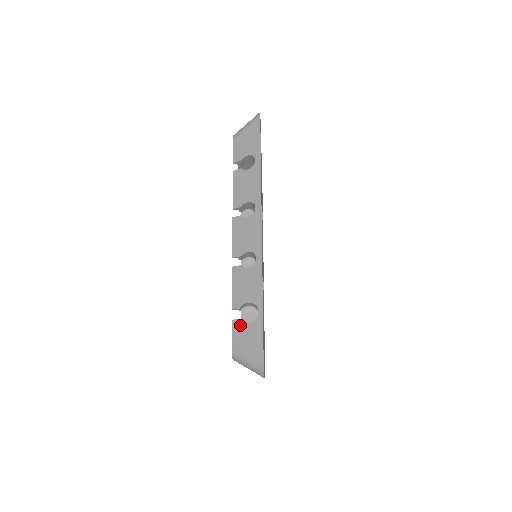
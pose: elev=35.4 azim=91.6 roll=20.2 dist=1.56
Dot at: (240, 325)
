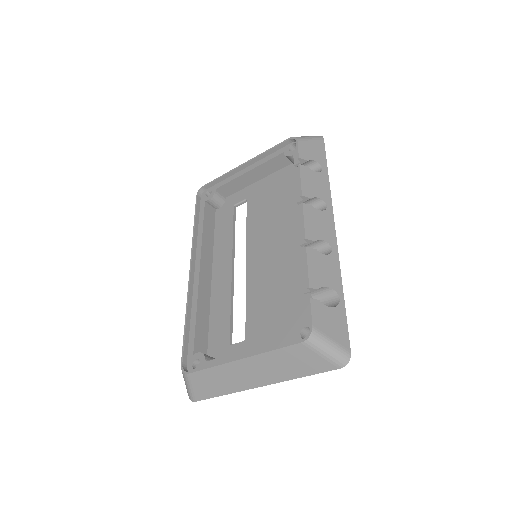
Dot at: (321, 306)
